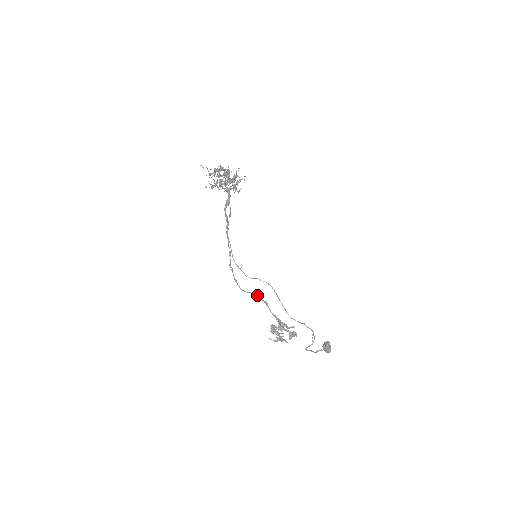
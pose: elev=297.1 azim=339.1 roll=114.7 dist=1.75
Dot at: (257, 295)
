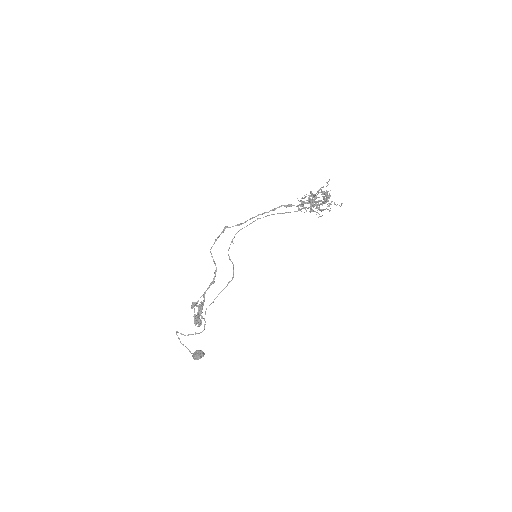
Dot at: occluded
